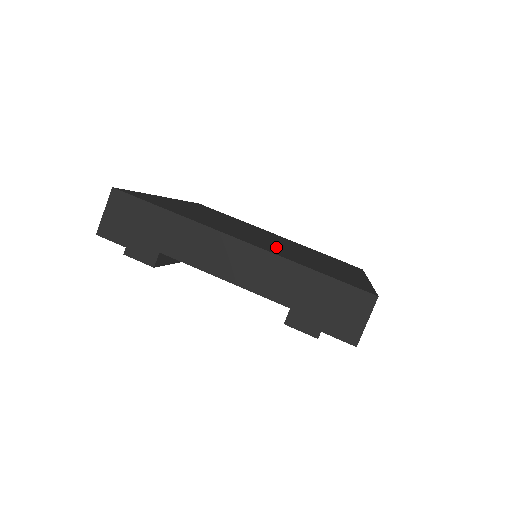
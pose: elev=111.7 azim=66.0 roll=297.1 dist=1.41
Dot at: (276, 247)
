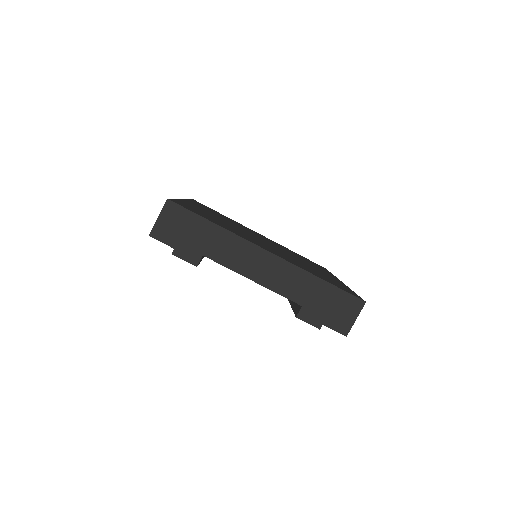
Dot at: (284, 255)
